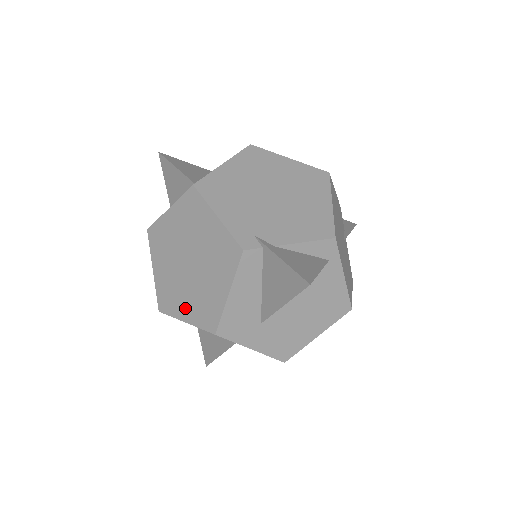
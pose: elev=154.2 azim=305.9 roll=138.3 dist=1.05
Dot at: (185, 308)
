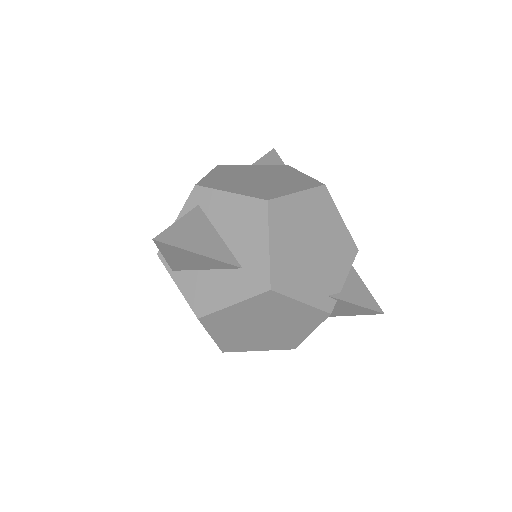
Dot at: (259, 346)
